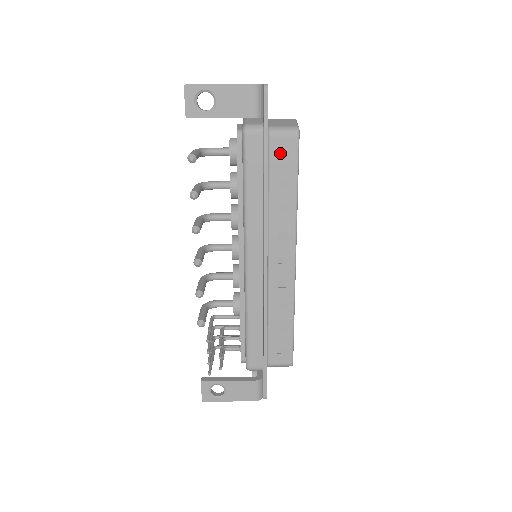
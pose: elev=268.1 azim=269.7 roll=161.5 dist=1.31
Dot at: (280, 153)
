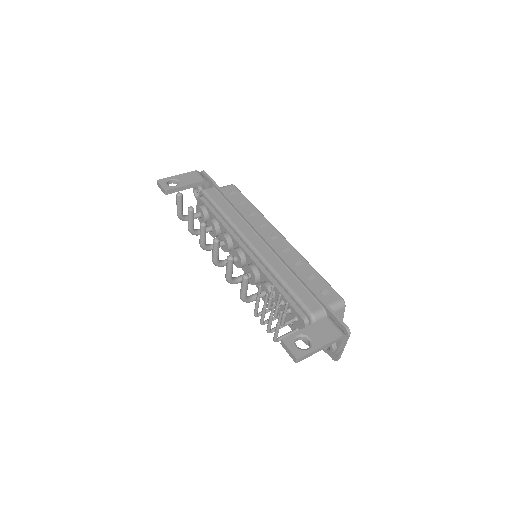
Dot at: (230, 194)
